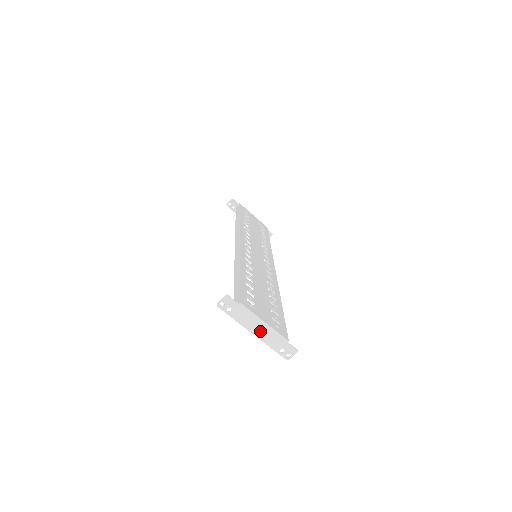
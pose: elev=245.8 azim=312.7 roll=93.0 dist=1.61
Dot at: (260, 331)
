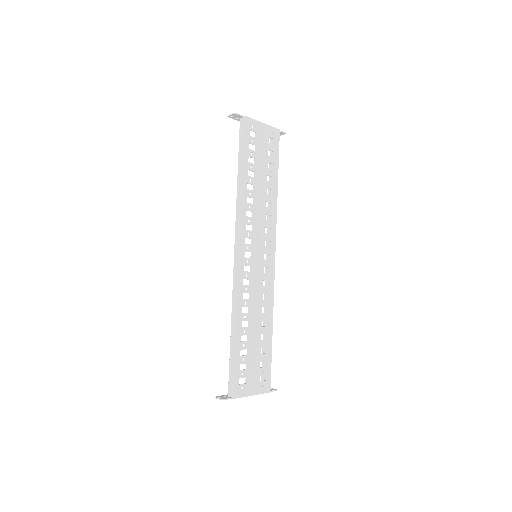
Dot at: occluded
